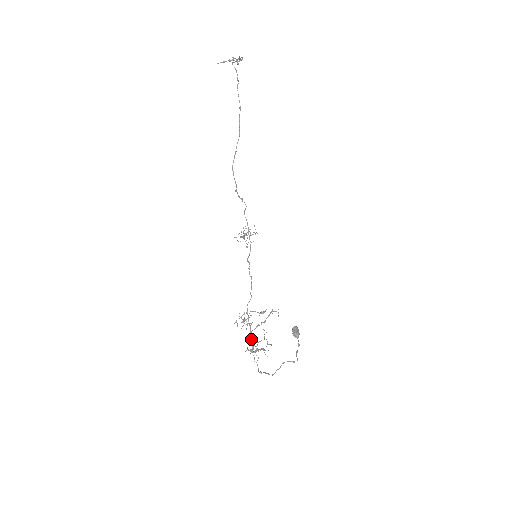
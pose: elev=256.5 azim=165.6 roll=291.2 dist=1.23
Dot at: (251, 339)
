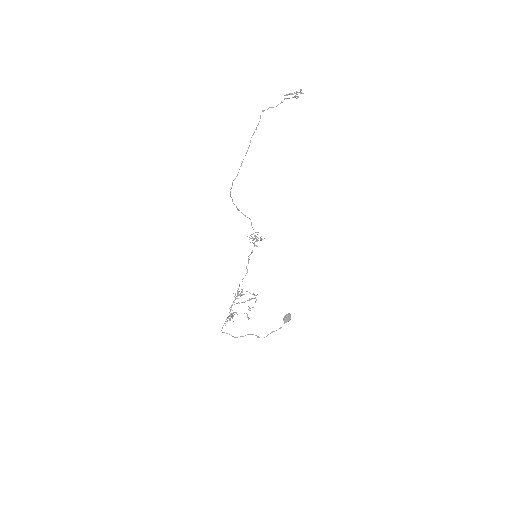
Dot at: (231, 309)
